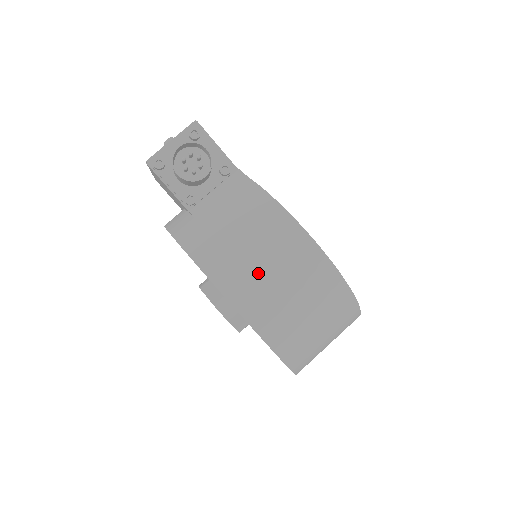
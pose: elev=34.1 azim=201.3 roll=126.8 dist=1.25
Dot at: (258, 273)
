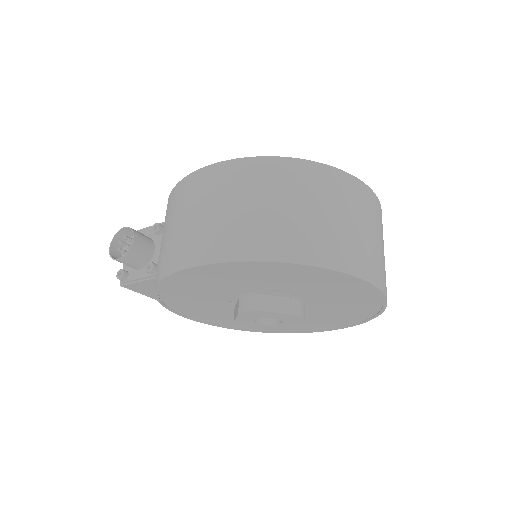
Dot at: (185, 231)
